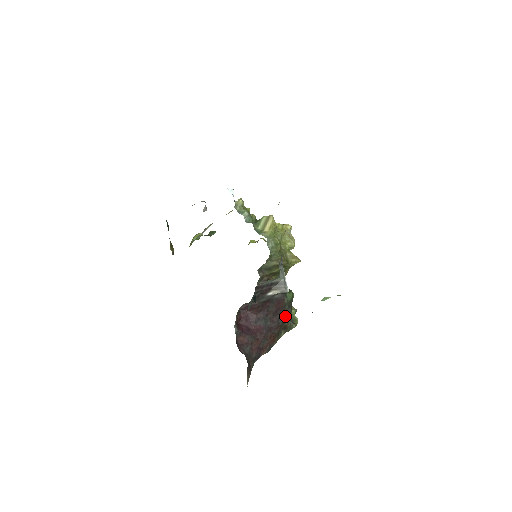
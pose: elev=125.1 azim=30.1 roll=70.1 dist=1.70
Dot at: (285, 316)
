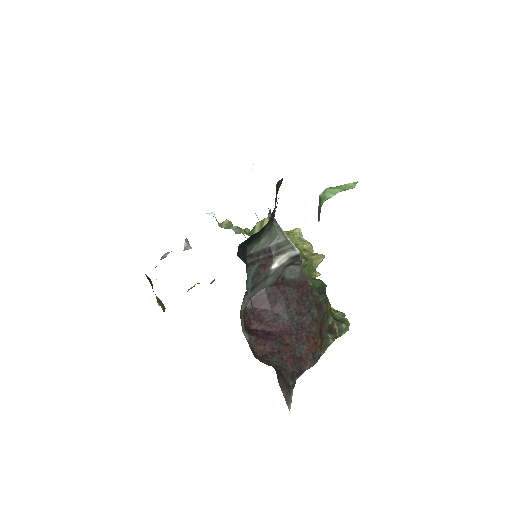
Dot at: (319, 306)
